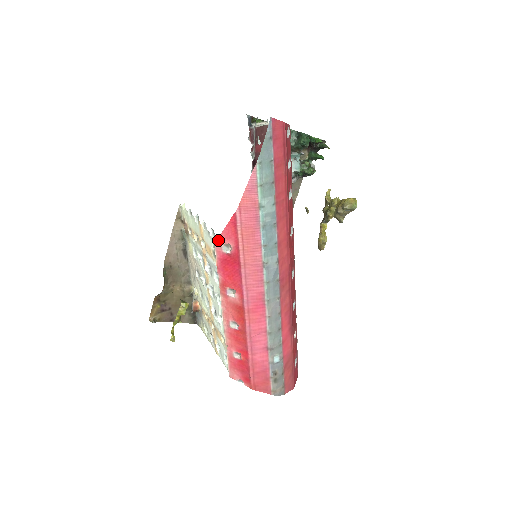
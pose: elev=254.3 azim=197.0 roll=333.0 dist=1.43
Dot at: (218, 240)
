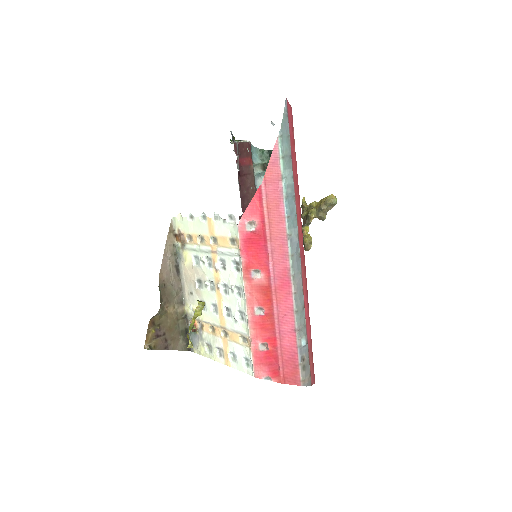
Dot at: (241, 219)
